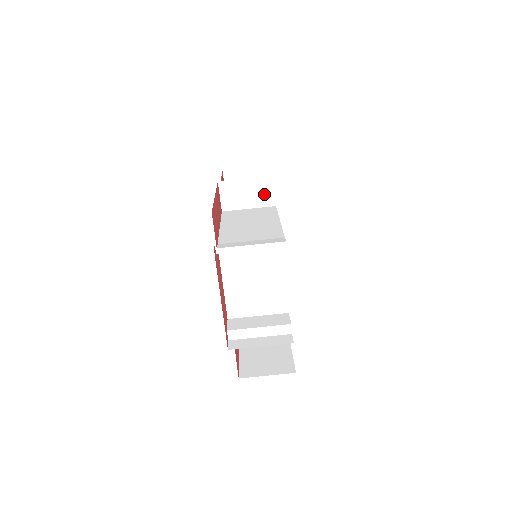
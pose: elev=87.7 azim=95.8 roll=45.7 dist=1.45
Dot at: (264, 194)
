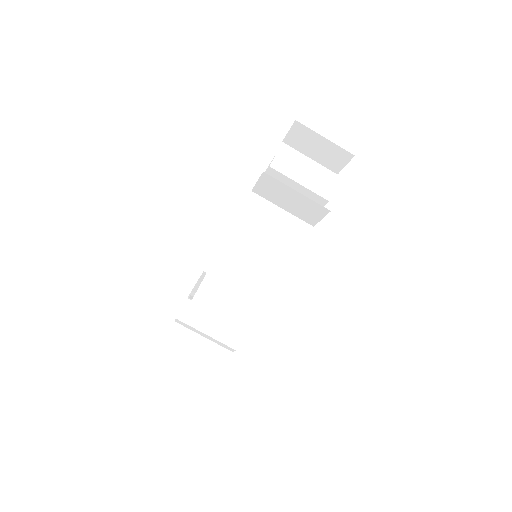
Dot at: (308, 213)
